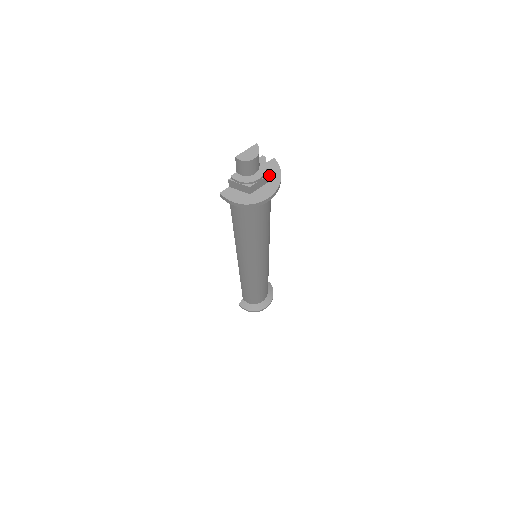
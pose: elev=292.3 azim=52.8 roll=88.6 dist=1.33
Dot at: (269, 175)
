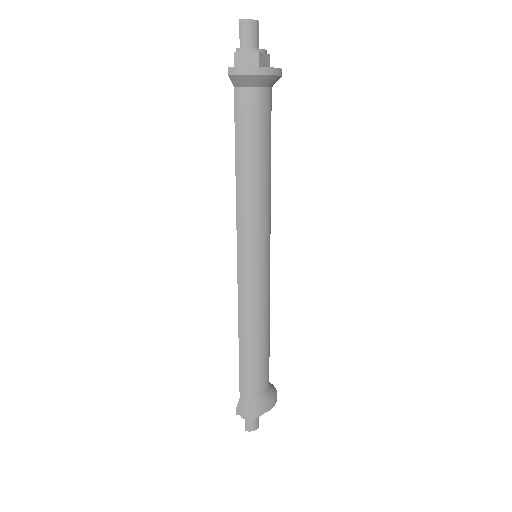
Dot at: occluded
